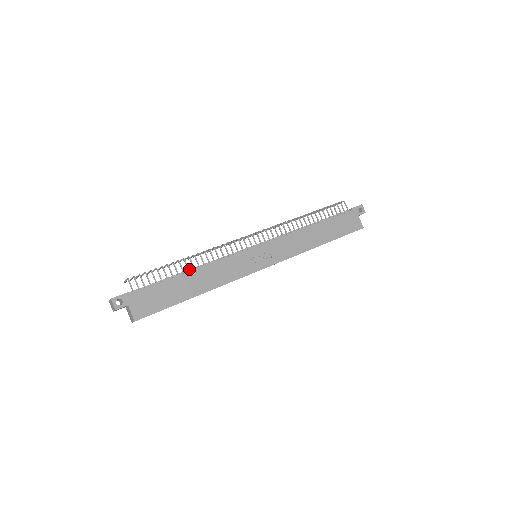
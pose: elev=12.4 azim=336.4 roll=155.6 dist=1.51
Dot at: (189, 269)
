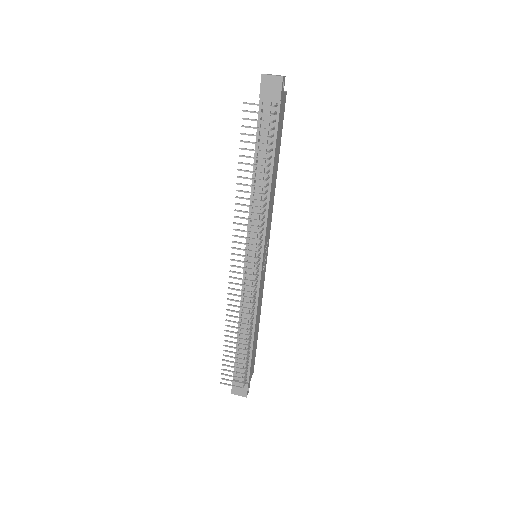
Dot at: (247, 331)
